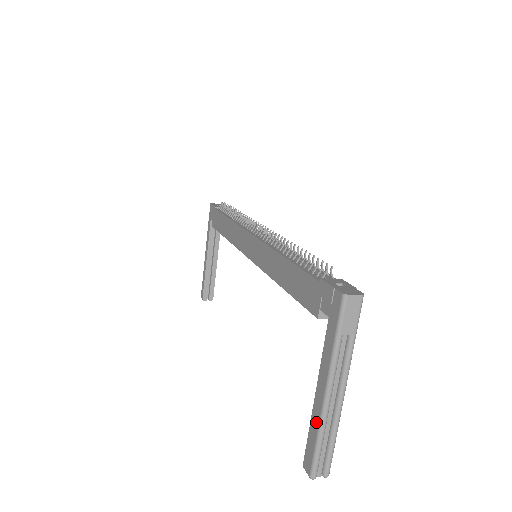
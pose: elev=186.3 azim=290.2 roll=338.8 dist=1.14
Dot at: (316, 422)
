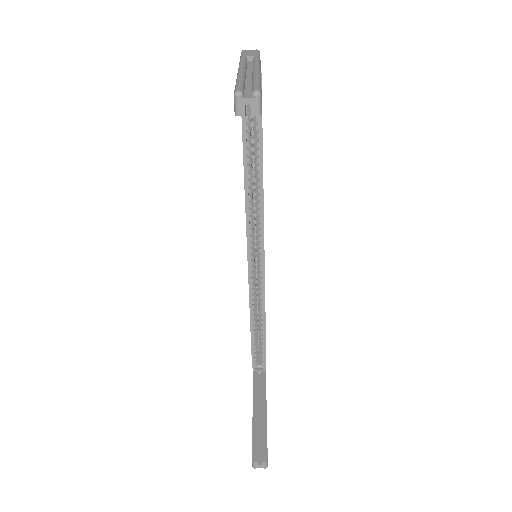
Dot at: occluded
